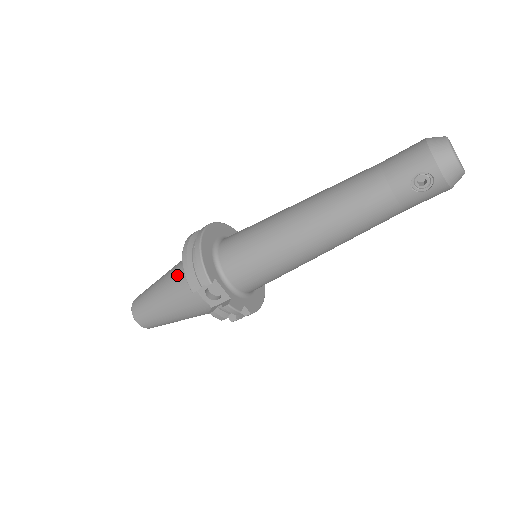
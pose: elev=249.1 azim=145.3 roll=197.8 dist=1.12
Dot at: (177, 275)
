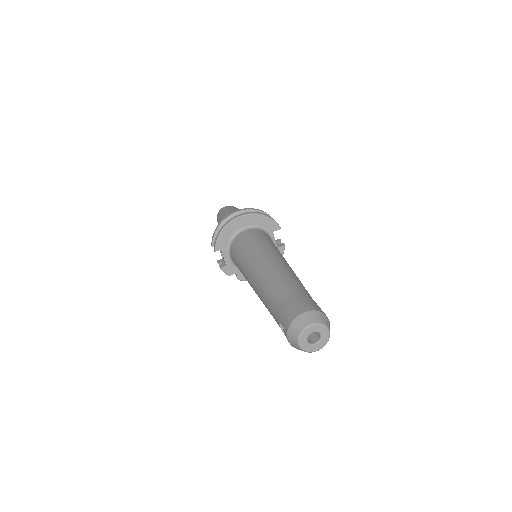
Dot at: occluded
